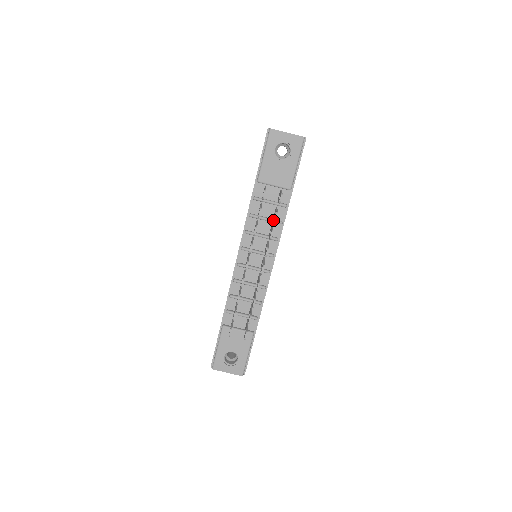
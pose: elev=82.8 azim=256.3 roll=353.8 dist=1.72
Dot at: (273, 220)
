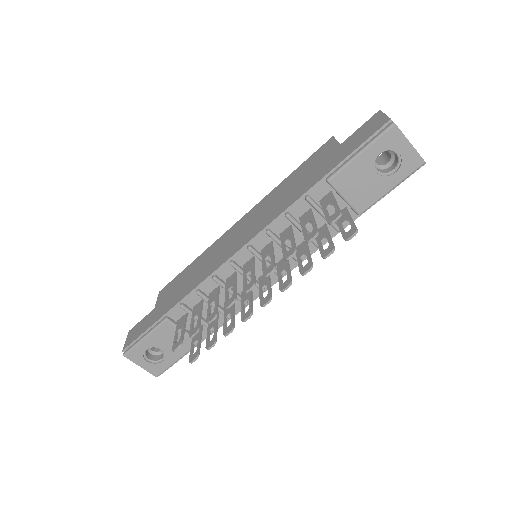
Dot at: occluded
